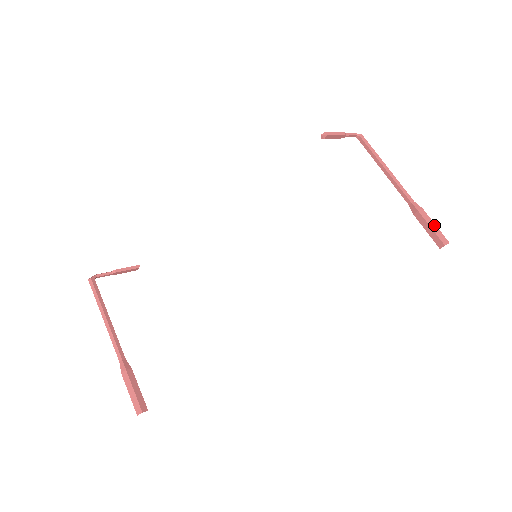
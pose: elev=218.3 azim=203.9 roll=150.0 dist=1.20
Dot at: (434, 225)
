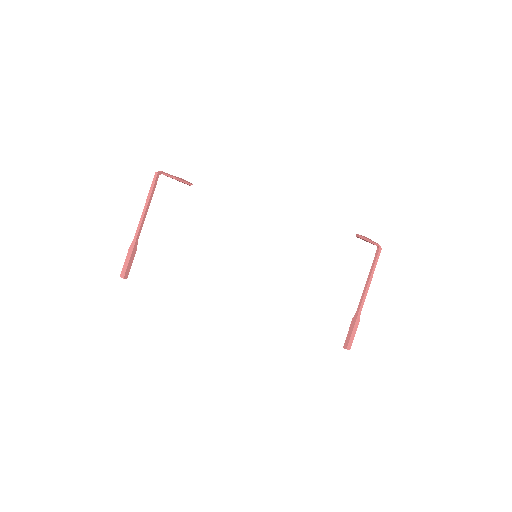
Dot at: (354, 335)
